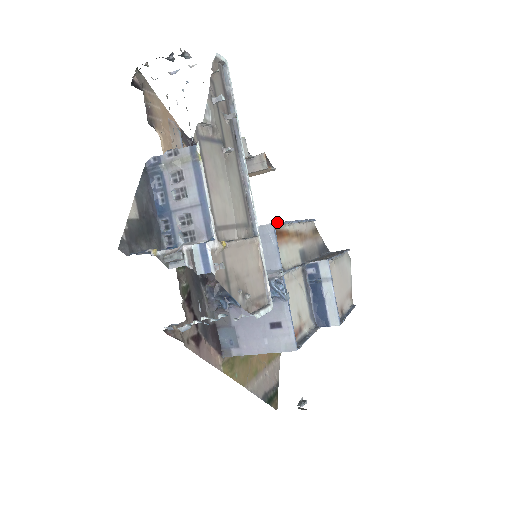
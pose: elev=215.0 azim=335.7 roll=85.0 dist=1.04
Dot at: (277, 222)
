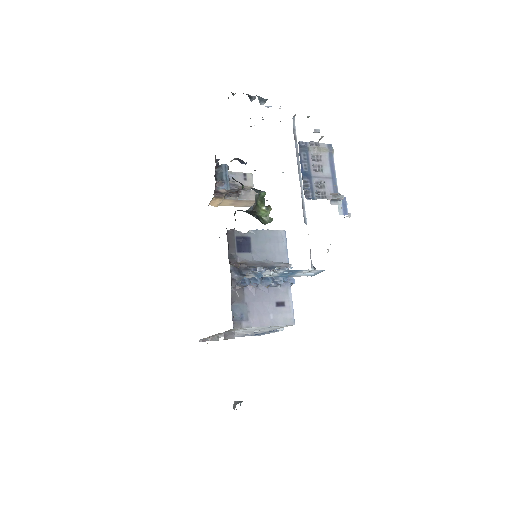
Dot at: occluded
